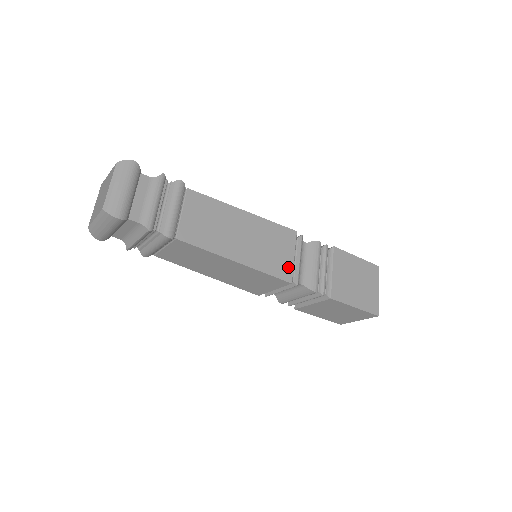
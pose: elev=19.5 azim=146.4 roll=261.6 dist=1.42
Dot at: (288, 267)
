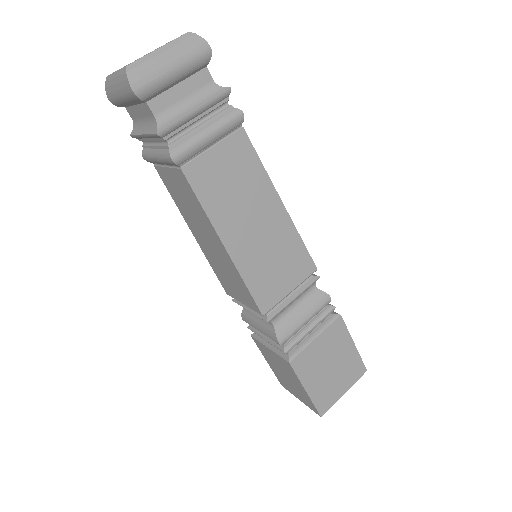
Dot at: (275, 297)
